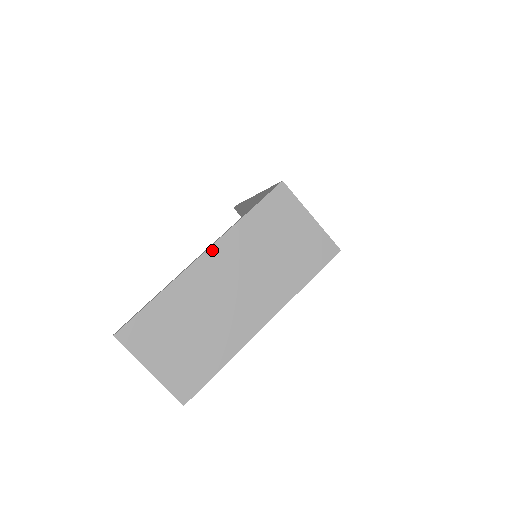
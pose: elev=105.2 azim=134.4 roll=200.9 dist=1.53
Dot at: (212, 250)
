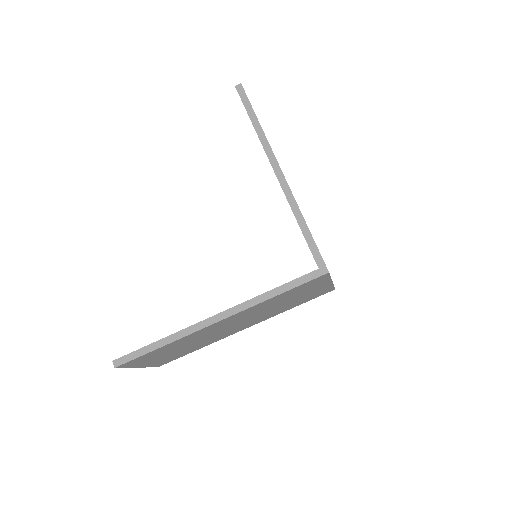
Dot at: (229, 318)
